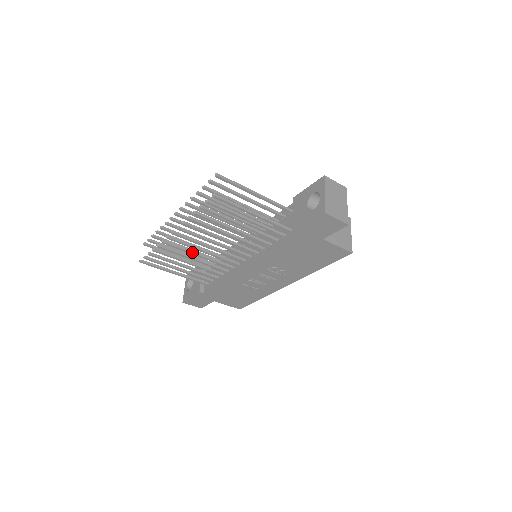
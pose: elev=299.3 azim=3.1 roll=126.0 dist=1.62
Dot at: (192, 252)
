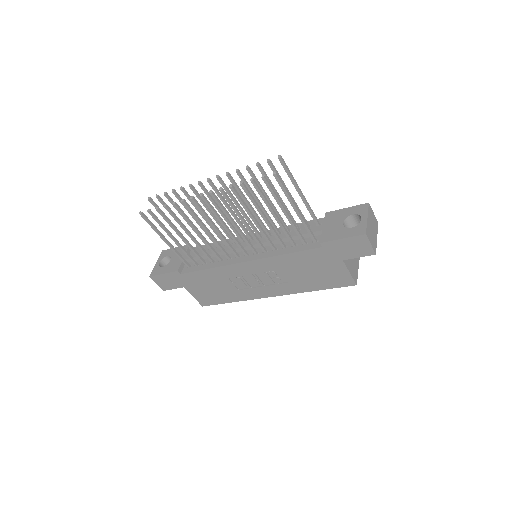
Dot at: (203, 224)
